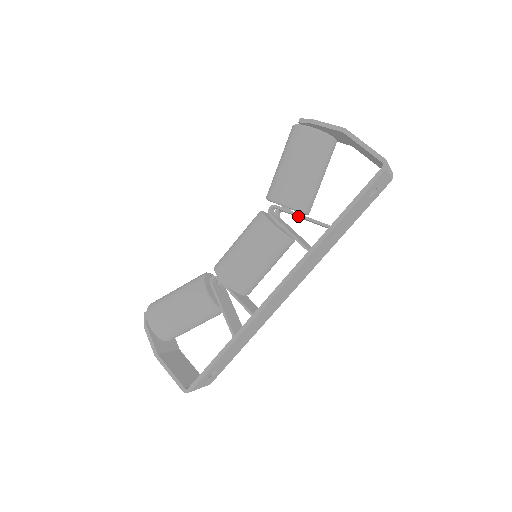
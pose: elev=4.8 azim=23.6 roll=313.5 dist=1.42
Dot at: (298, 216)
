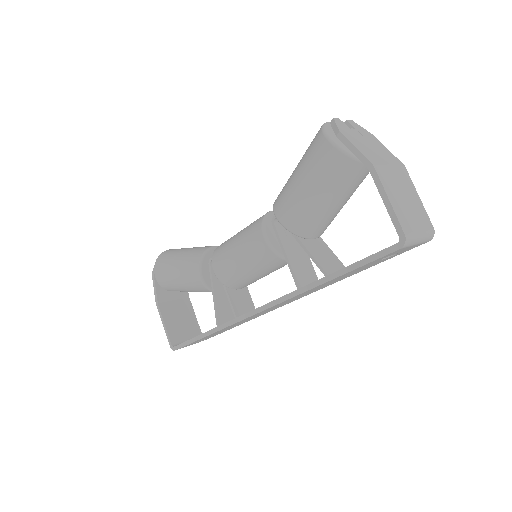
Dot at: (298, 242)
